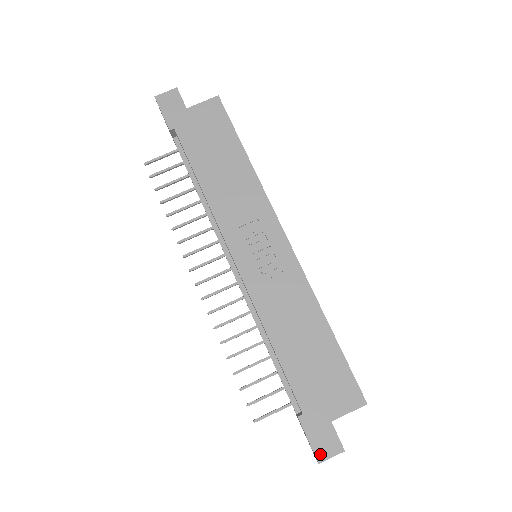
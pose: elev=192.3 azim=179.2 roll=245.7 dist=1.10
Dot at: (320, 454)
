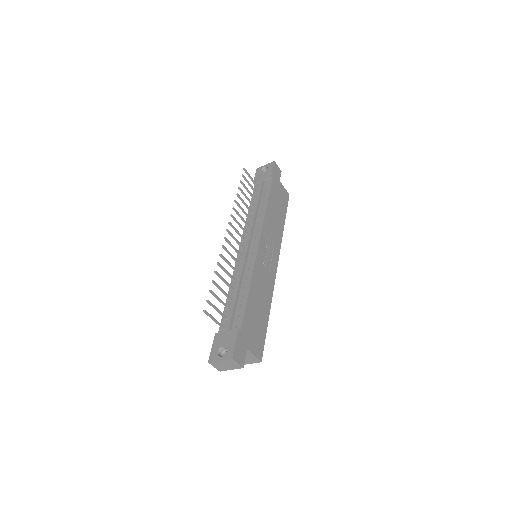
Dot at: (235, 355)
